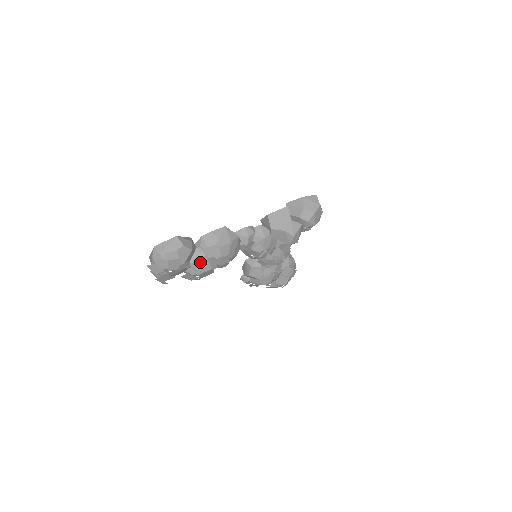
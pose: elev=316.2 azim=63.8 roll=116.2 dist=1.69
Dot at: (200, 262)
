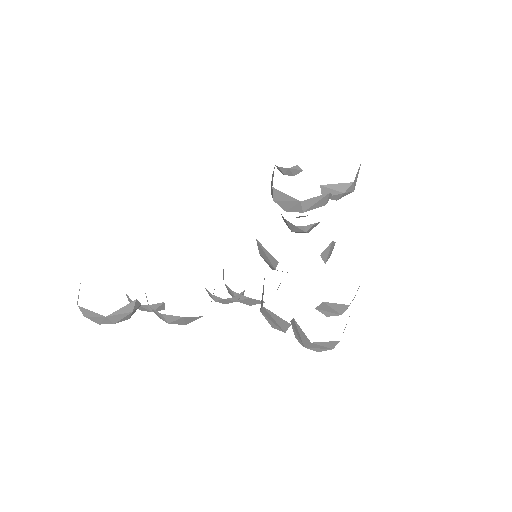
Dot at: occluded
